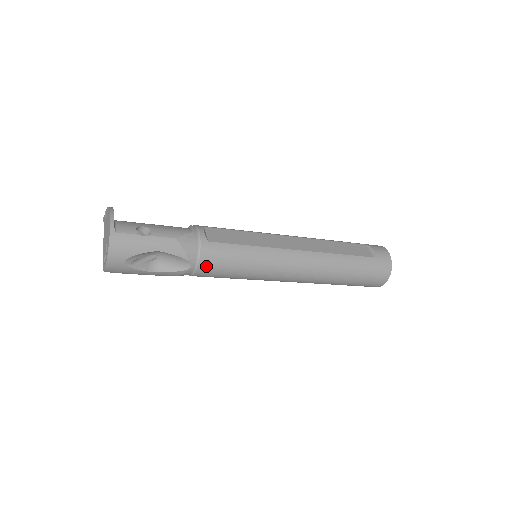
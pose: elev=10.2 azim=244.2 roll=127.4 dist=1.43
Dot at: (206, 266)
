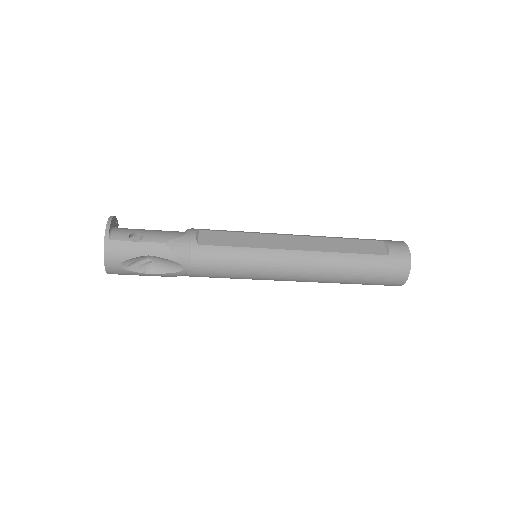
Dot at: (198, 268)
